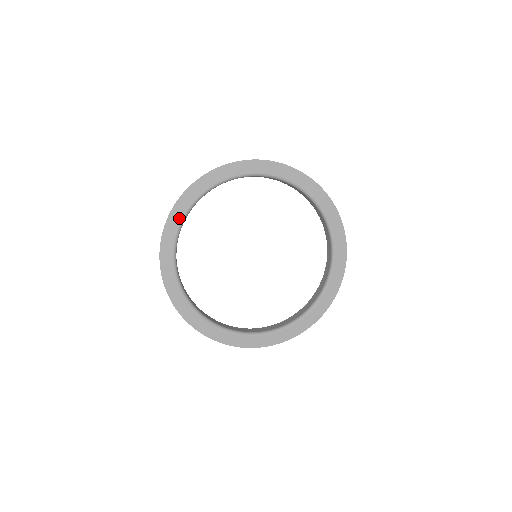
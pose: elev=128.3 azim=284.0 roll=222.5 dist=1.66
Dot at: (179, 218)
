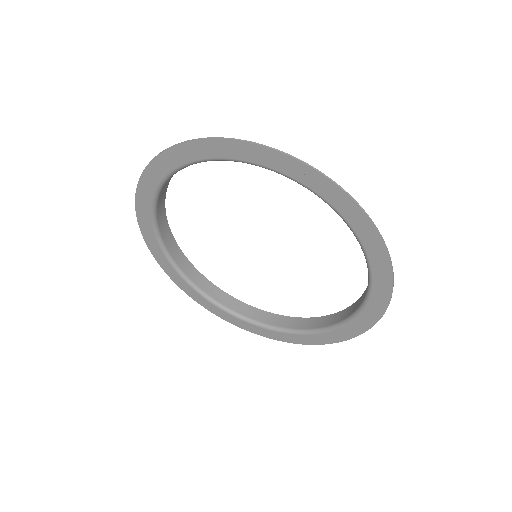
Dot at: (164, 171)
